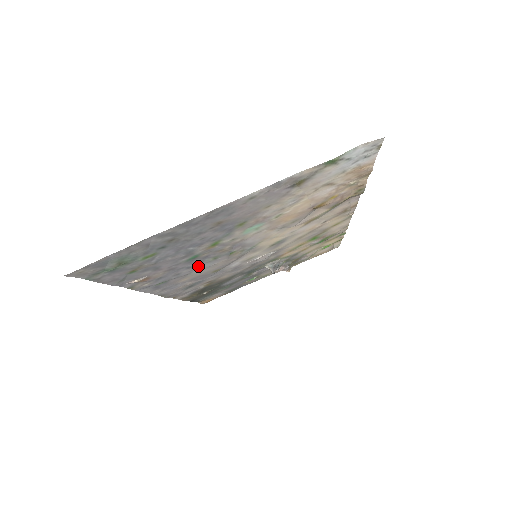
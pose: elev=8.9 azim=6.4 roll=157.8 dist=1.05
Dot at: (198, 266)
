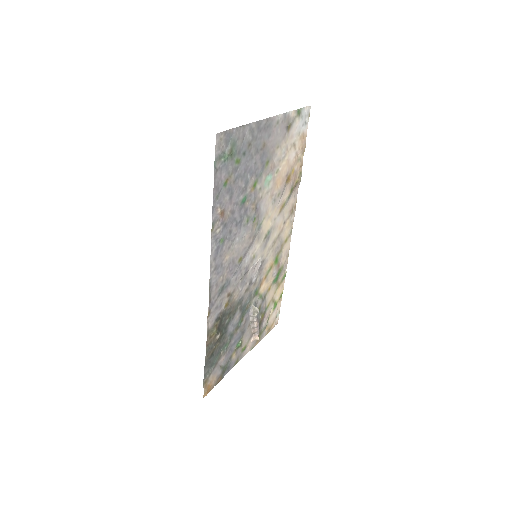
Dot at: (239, 229)
